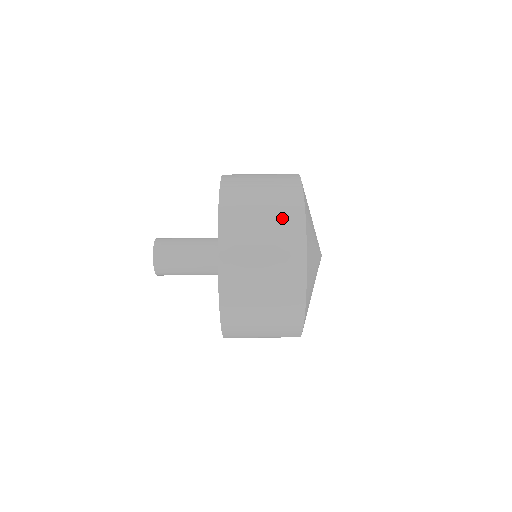
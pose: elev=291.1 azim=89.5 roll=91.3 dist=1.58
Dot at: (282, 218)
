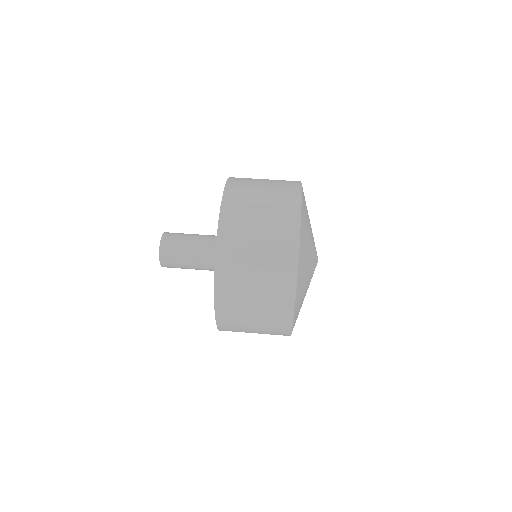
Dot at: occluded
